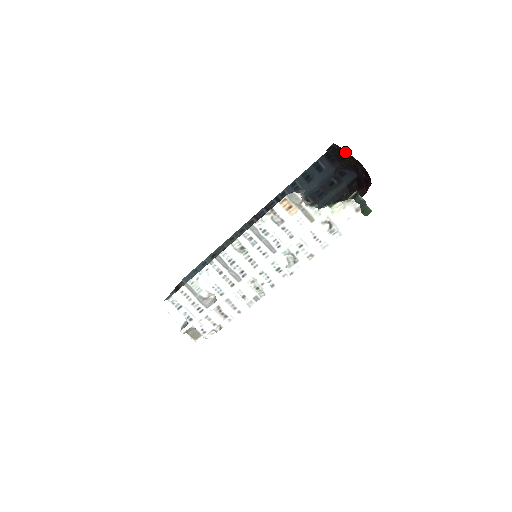
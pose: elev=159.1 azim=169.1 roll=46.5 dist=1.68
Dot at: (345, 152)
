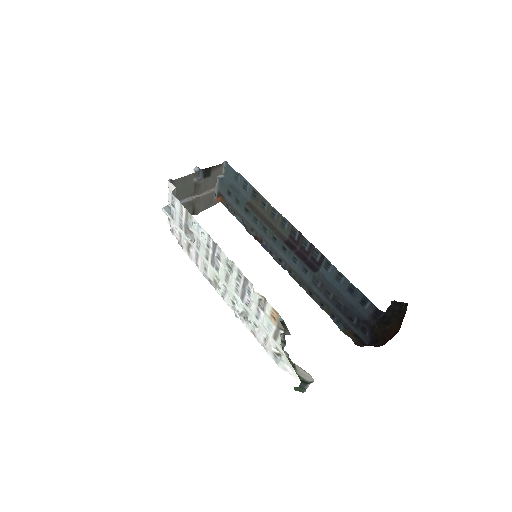
Dot at: (401, 318)
